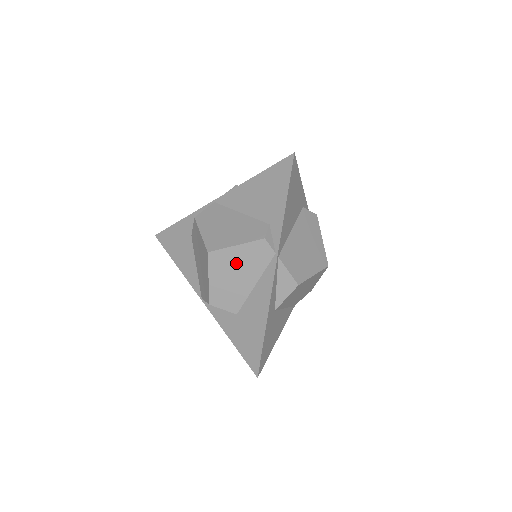
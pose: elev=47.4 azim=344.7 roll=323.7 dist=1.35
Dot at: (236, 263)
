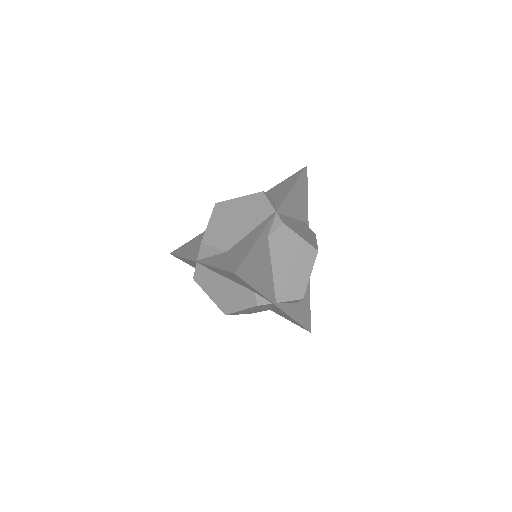
Dot at: (249, 310)
